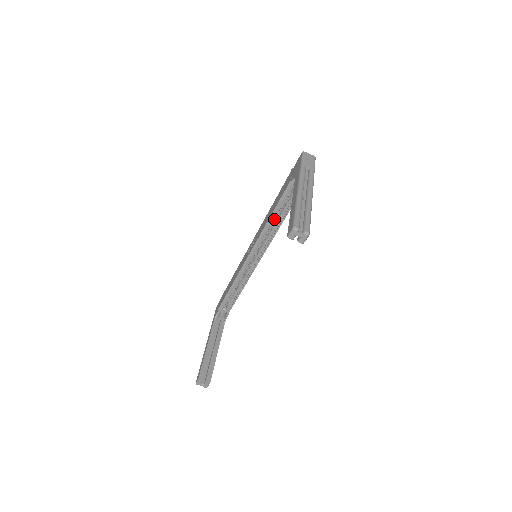
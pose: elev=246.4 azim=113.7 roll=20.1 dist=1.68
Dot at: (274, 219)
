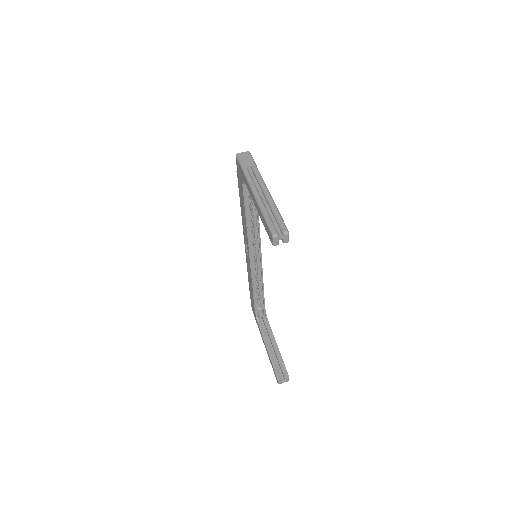
Dot at: occluded
